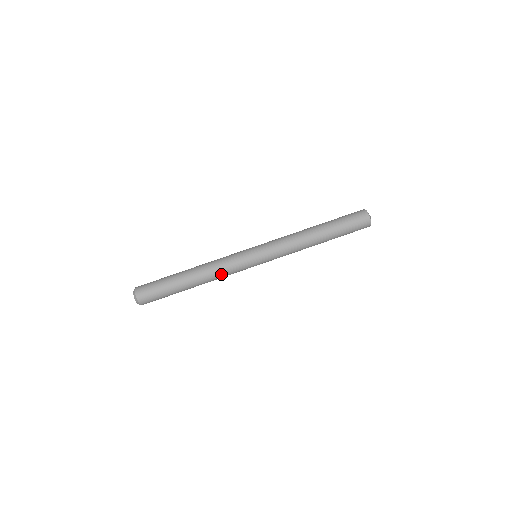
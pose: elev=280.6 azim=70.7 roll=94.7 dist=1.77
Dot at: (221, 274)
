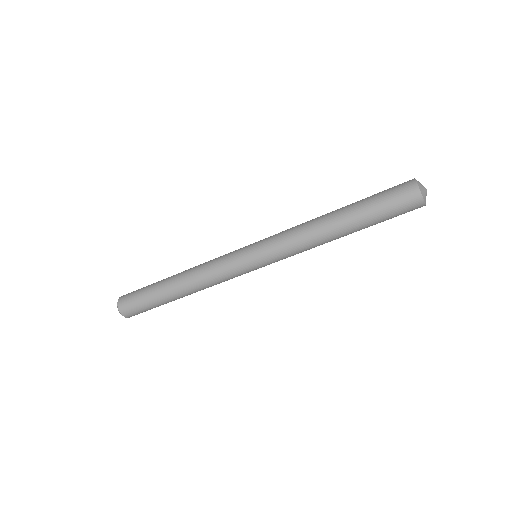
Dot at: occluded
